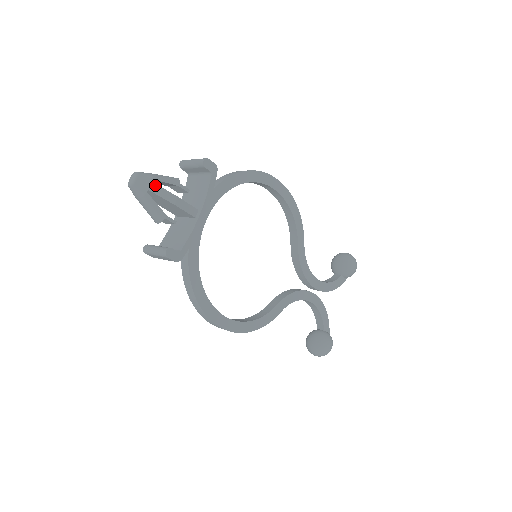
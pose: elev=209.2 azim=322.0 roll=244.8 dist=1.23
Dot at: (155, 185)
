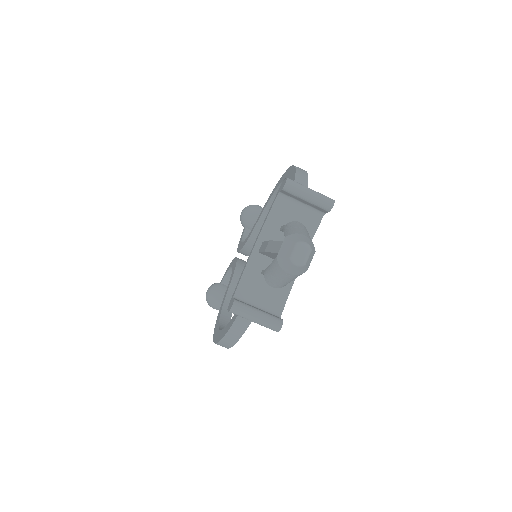
Dot at: (312, 257)
